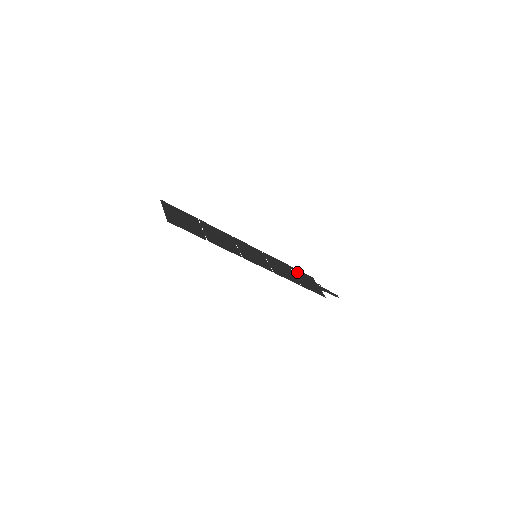
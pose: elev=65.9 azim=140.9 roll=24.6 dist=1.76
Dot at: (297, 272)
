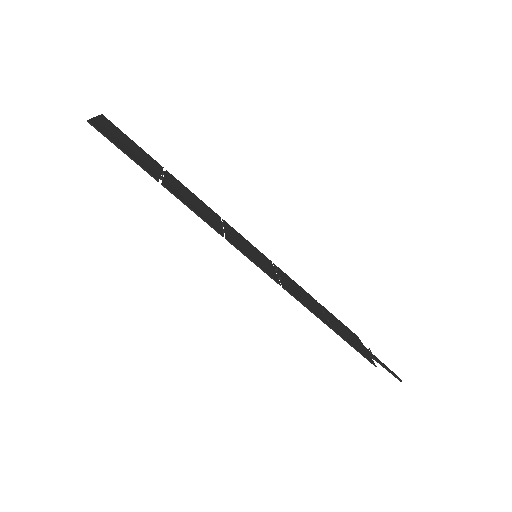
Dot at: (330, 315)
